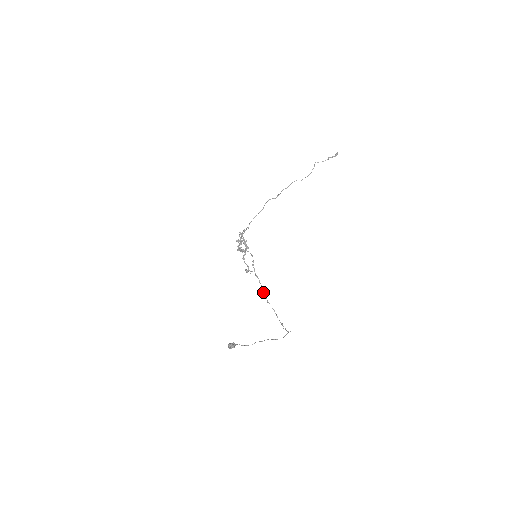
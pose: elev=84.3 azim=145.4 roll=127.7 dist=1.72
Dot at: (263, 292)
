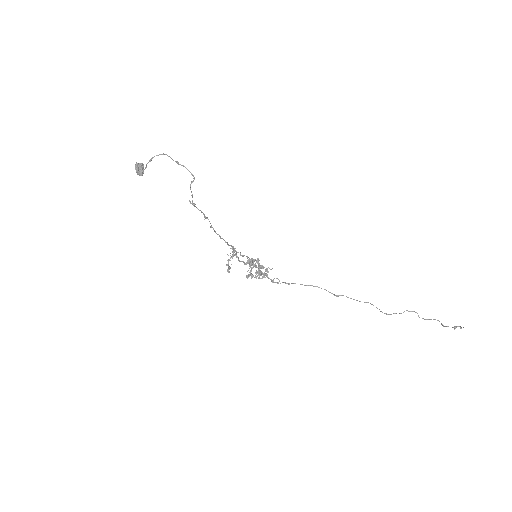
Dot at: occluded
